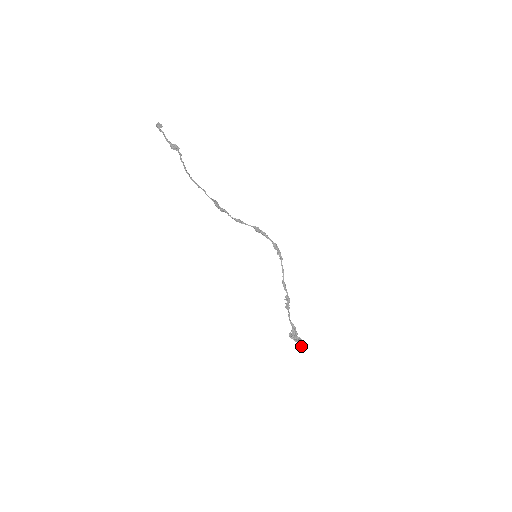
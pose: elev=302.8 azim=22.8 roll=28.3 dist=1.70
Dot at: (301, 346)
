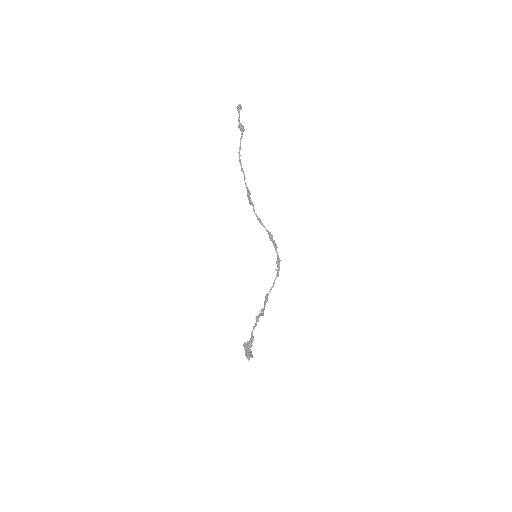
Dot at: (248, 359)
